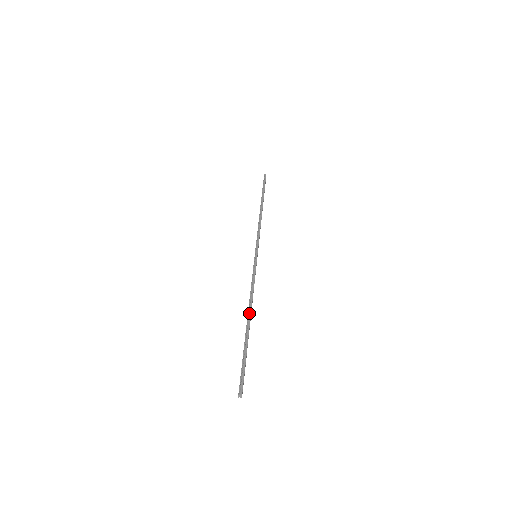
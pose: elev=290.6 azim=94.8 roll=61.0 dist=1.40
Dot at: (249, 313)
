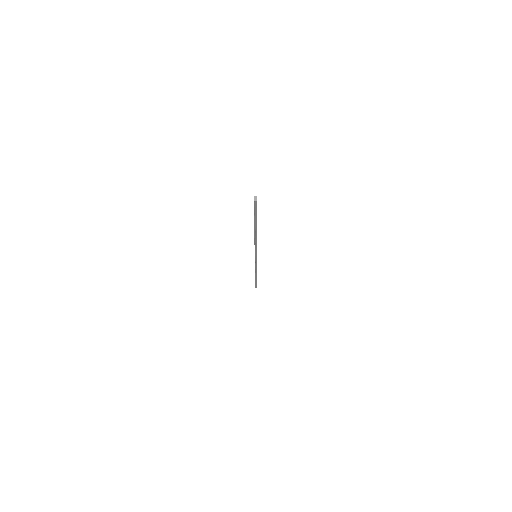
Dot at: occluded
